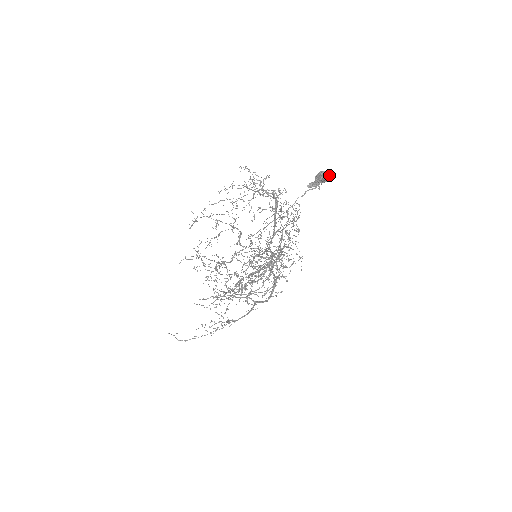
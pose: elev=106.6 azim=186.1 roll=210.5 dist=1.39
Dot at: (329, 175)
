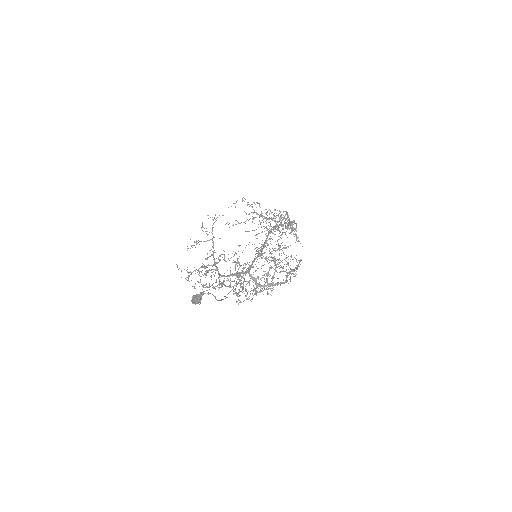
Dot at: (195, 304)
